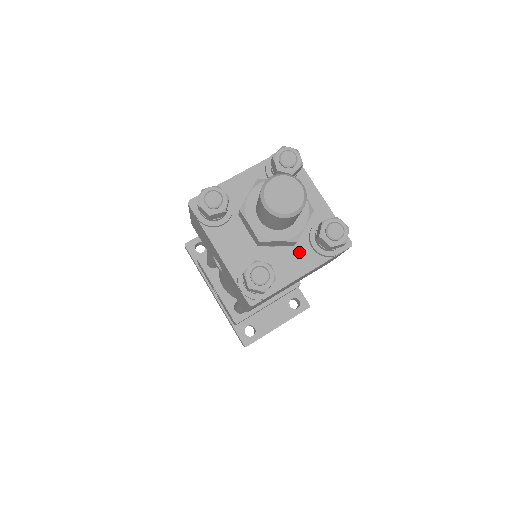
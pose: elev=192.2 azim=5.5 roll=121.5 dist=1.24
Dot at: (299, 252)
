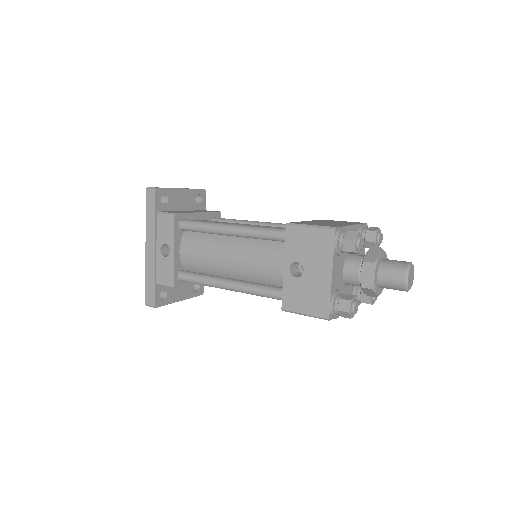
Dot at: occluded
